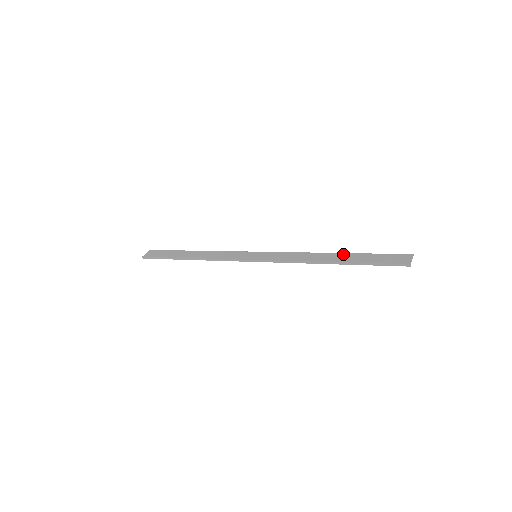
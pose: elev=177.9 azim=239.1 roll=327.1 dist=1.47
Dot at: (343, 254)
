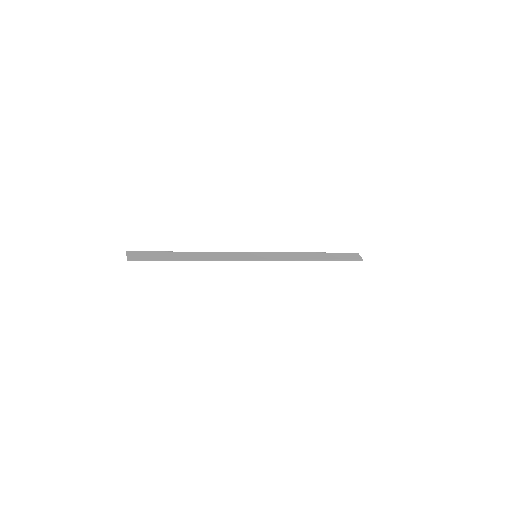
Dot at: (319, 253)
